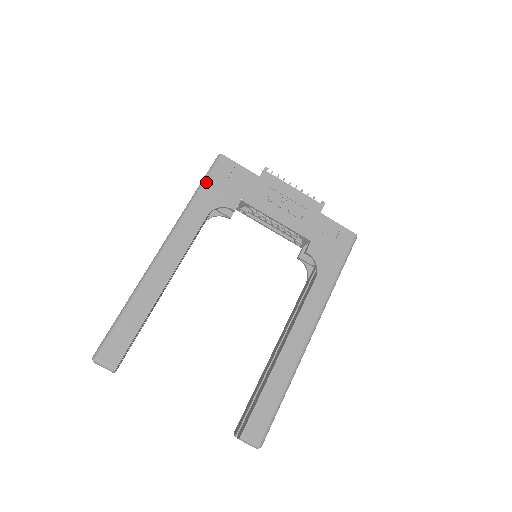
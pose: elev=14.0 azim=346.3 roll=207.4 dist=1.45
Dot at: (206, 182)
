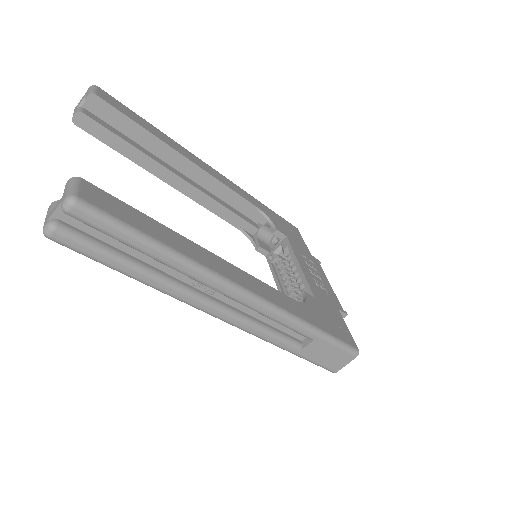
Dot at: occluded
